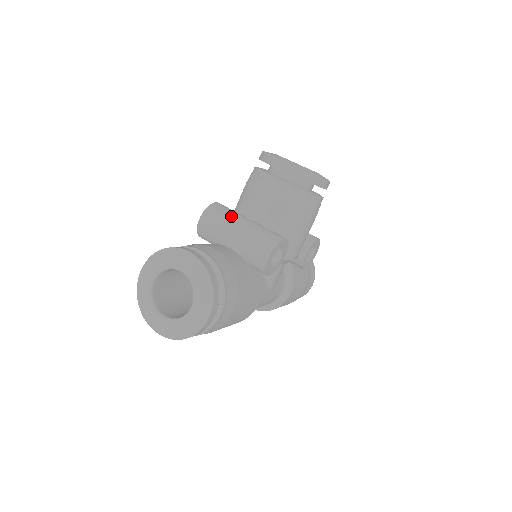
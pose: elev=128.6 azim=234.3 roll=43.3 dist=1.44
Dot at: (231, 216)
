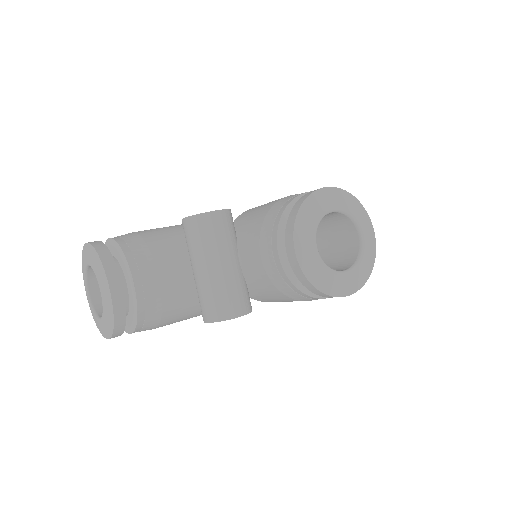
Dot at: (210, 247)
